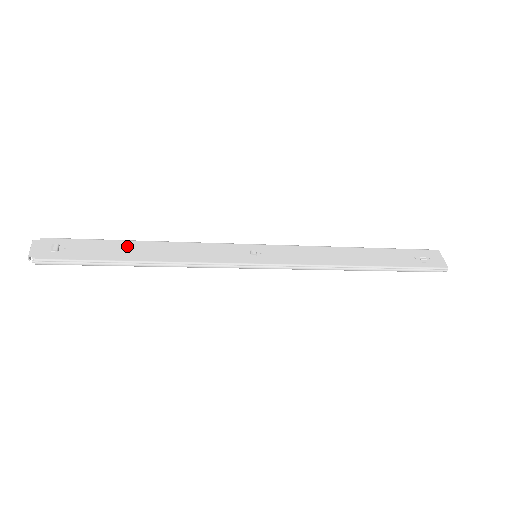
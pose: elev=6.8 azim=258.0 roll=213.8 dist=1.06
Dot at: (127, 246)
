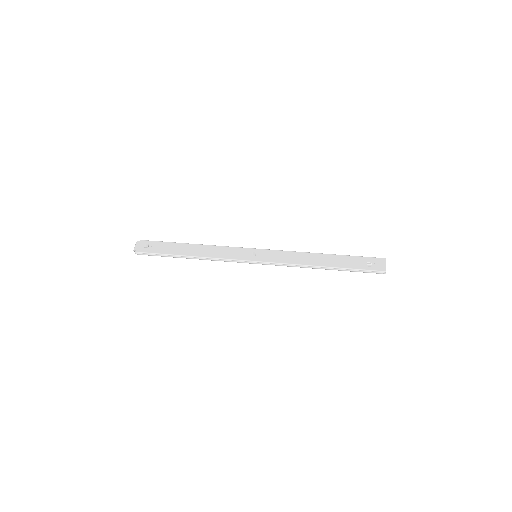
Dot at: (183, 247)
